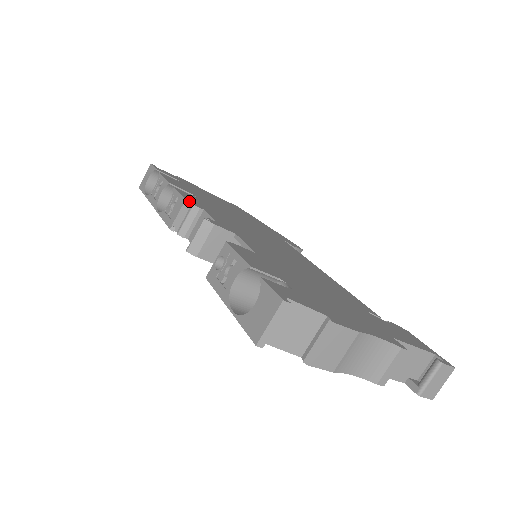
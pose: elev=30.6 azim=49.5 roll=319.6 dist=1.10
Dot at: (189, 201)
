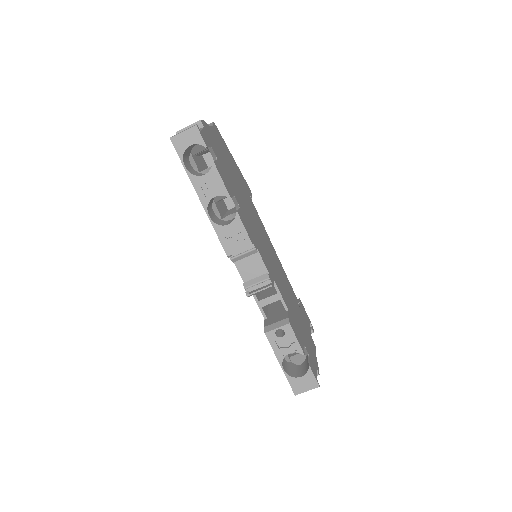
Dot at: (253, 244)
